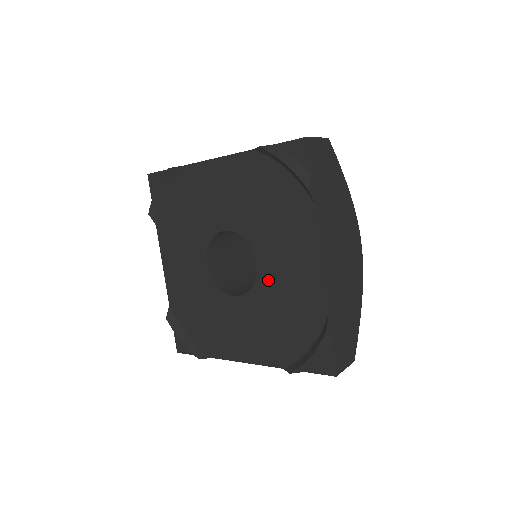
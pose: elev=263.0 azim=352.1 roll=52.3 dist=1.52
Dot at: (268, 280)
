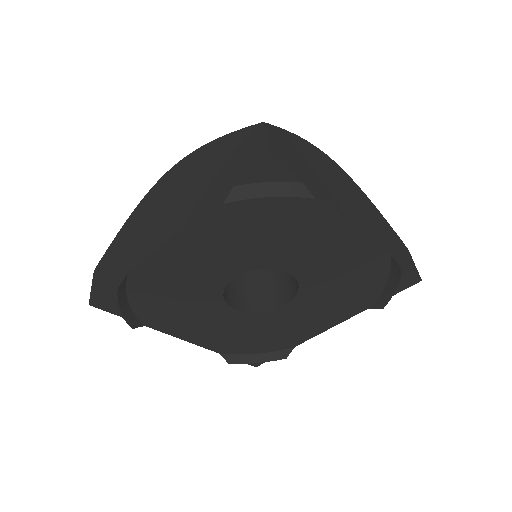
Dot at: (312, 276)
